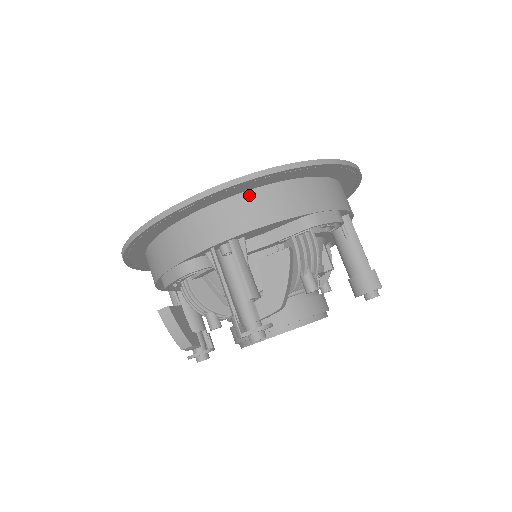
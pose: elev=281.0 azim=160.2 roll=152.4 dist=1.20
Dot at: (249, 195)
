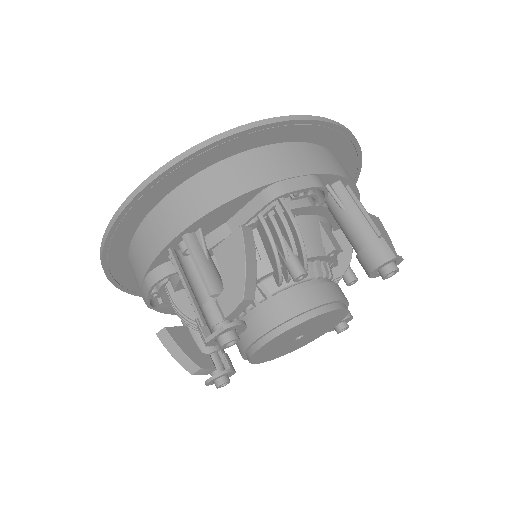
Dot at: (195, 180)
